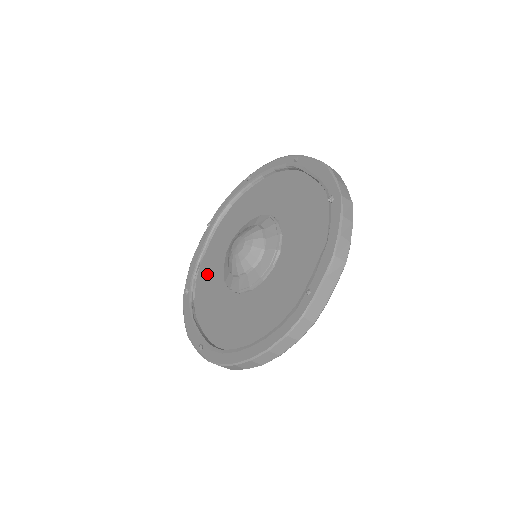
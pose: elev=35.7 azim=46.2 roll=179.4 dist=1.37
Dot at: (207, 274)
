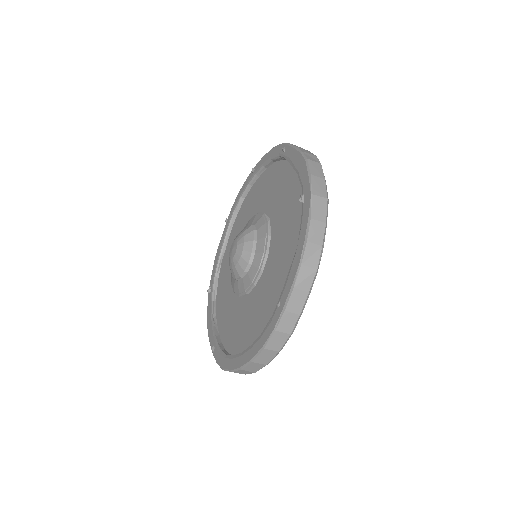
Dot at: (225, 272)
